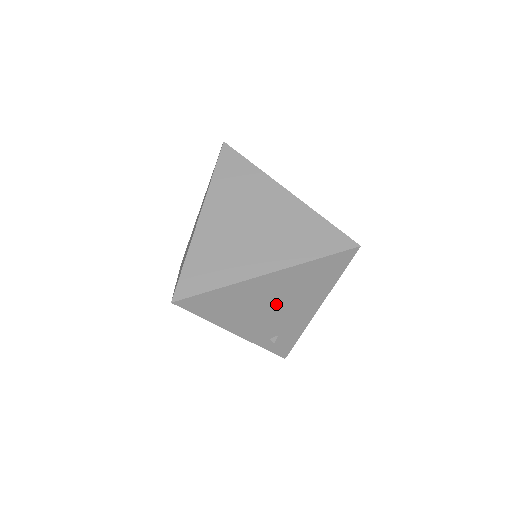
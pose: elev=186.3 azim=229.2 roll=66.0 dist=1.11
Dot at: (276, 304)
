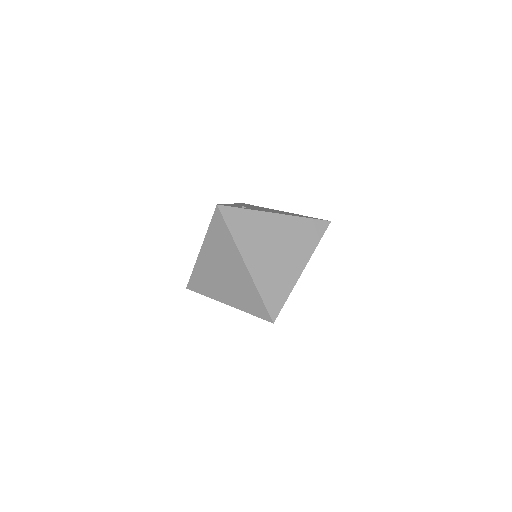
Dot at: occluded
